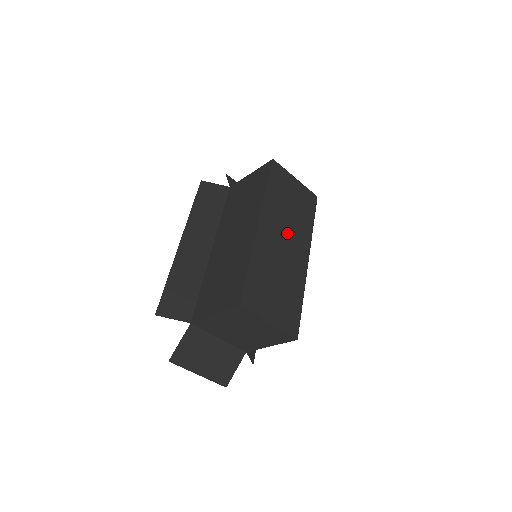
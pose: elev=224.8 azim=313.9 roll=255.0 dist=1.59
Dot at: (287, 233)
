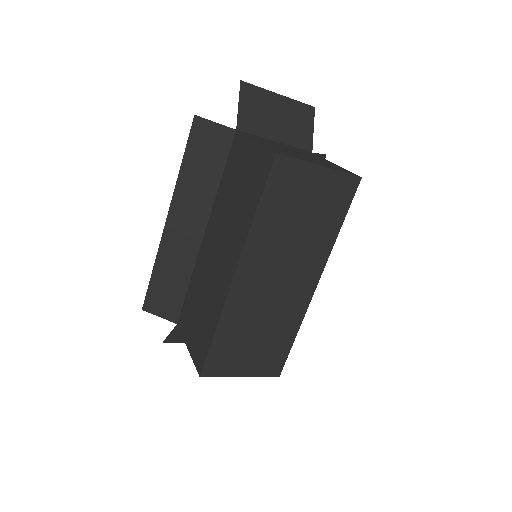
Dot at: (285, 265)
